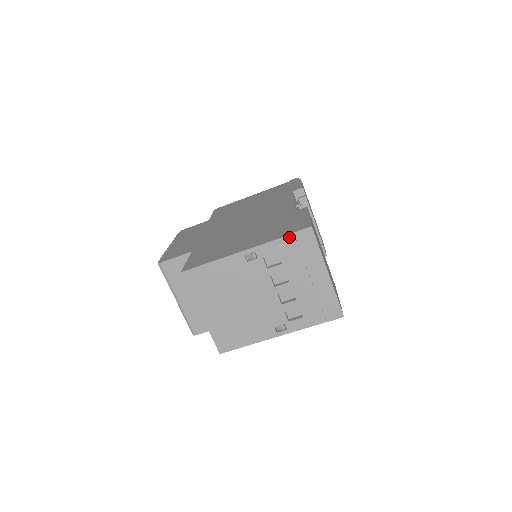
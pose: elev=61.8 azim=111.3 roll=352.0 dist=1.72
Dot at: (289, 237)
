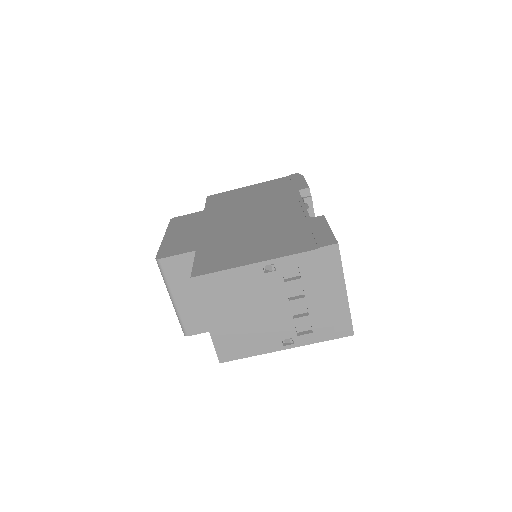
Dot at: (313, 252)
